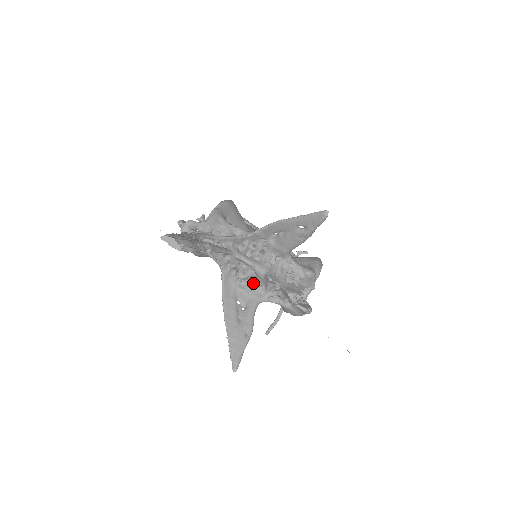
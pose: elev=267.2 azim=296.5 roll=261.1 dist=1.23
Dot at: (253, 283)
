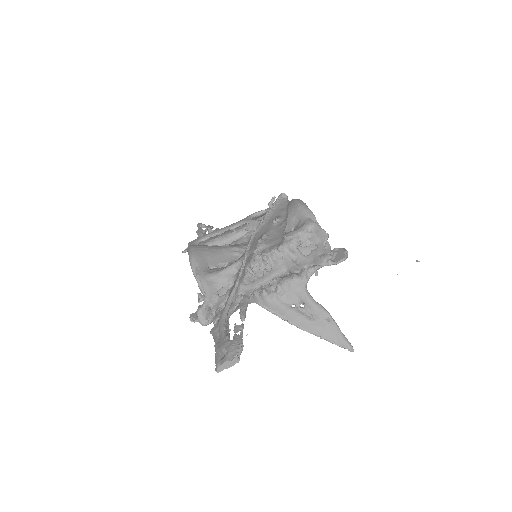
Dot at: (285, 282)
